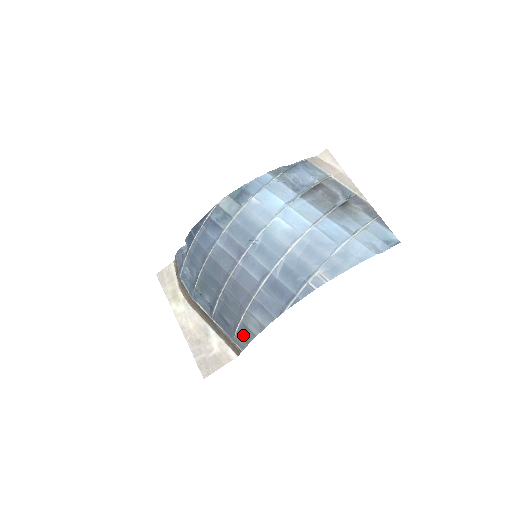
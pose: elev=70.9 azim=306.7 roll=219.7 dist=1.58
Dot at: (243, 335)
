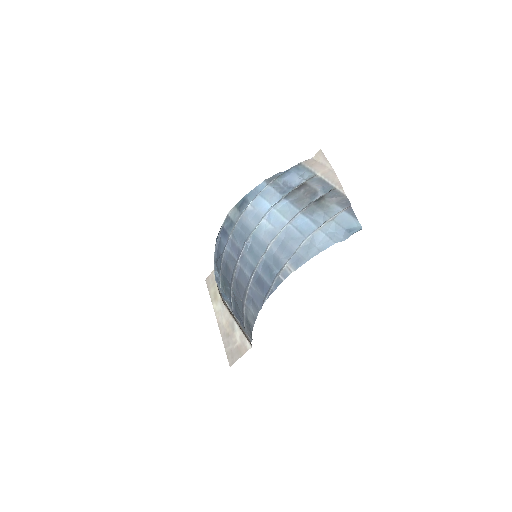
Dot at: (248, 327)
